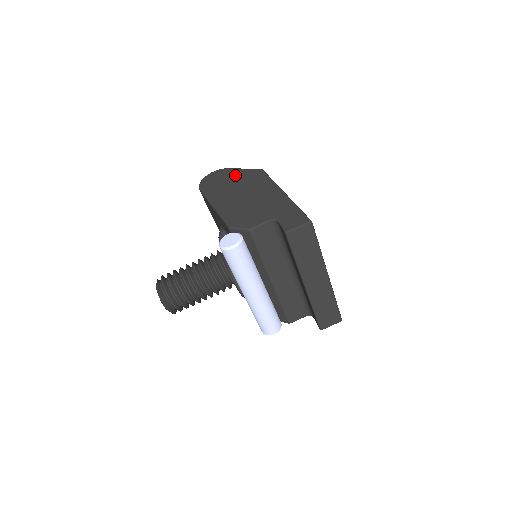
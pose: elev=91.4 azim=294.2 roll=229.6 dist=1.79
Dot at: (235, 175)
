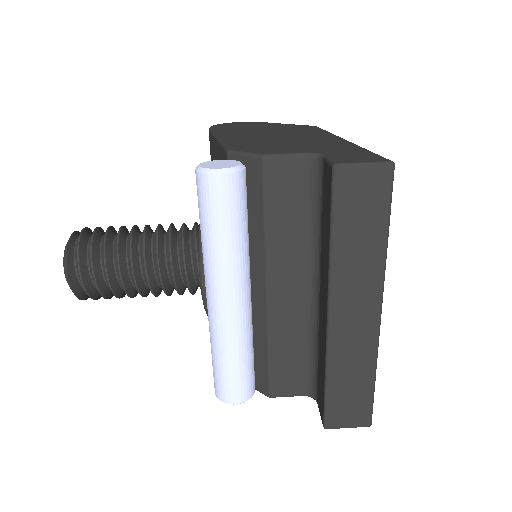
Dot at: (271, 125)
